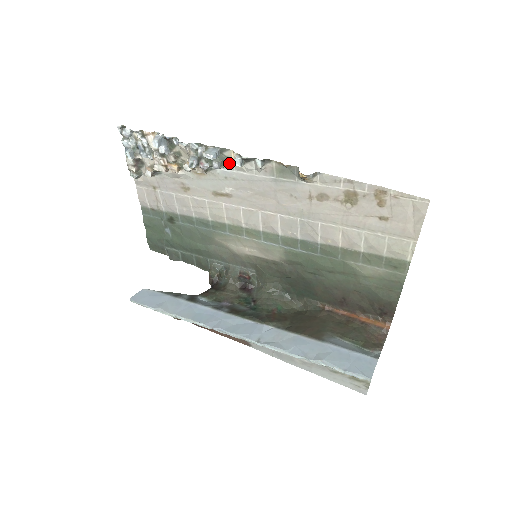
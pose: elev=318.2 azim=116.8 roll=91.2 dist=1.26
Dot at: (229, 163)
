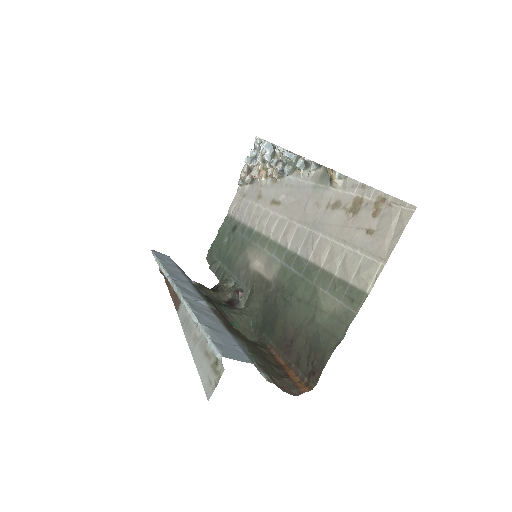
Dot at: (296, 170)
